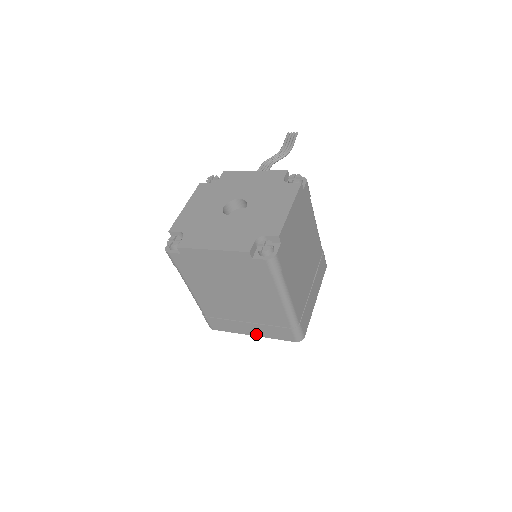
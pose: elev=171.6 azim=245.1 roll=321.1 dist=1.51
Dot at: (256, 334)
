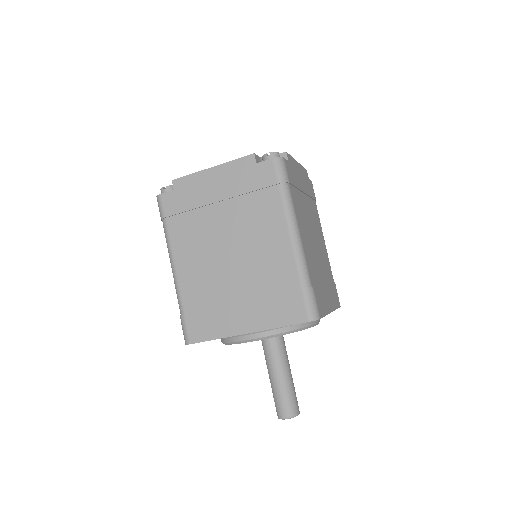
Dot at: (252, 327)
